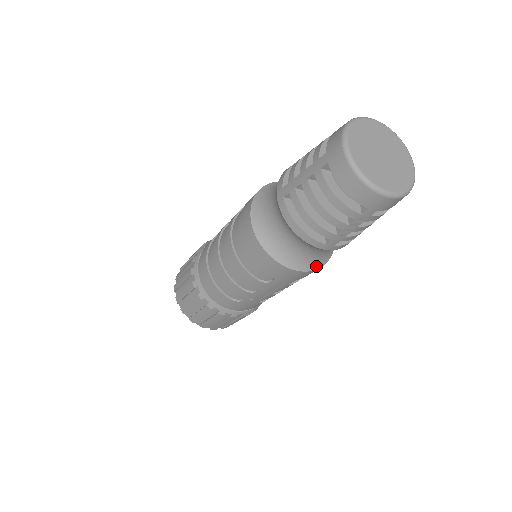
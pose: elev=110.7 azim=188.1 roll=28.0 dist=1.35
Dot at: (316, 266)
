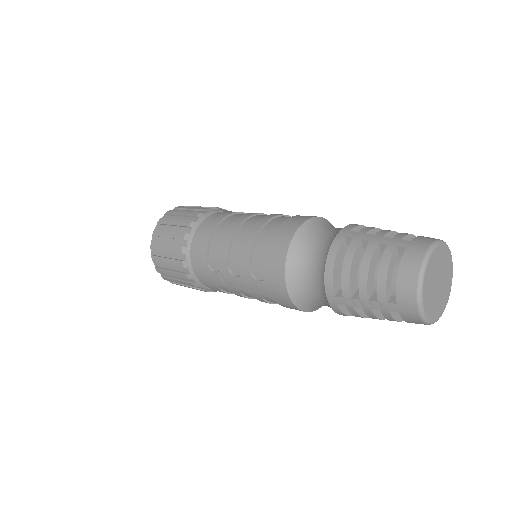
Dot at: (300, 305)
